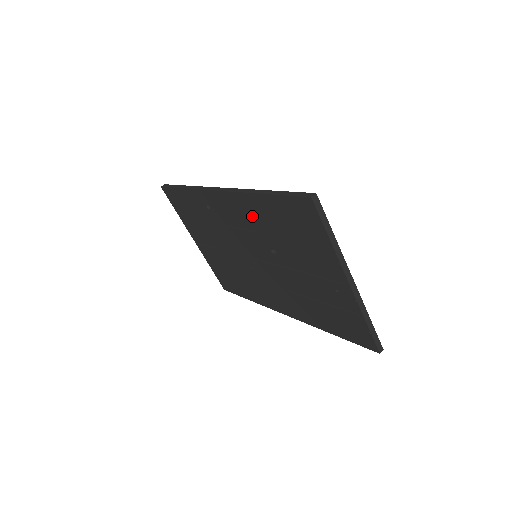
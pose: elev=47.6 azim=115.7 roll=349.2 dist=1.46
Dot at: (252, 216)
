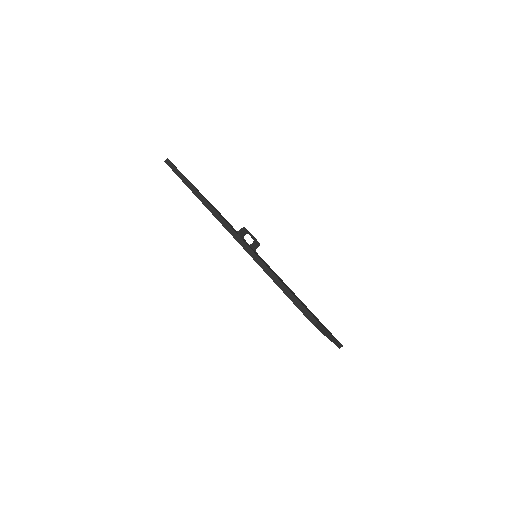
Dot at: occluded
